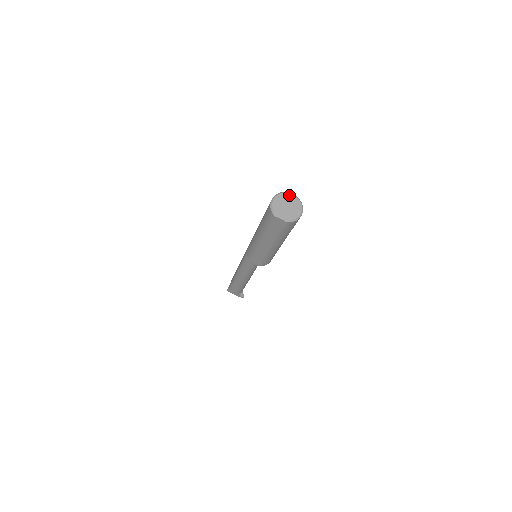
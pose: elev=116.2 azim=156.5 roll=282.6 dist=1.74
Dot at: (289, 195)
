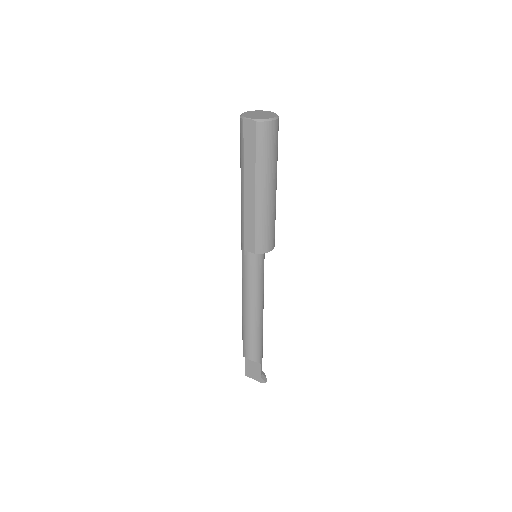
Dot at: (264, 111)
